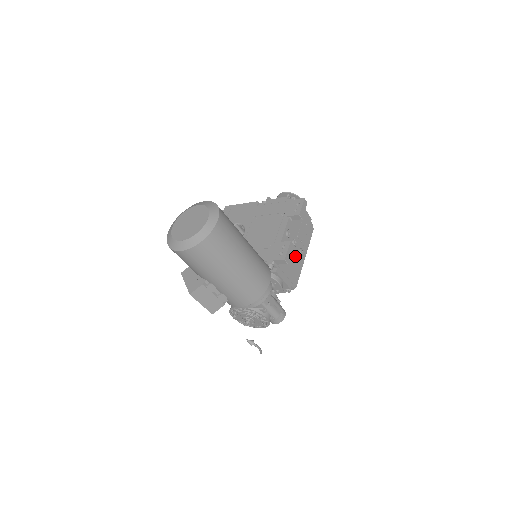
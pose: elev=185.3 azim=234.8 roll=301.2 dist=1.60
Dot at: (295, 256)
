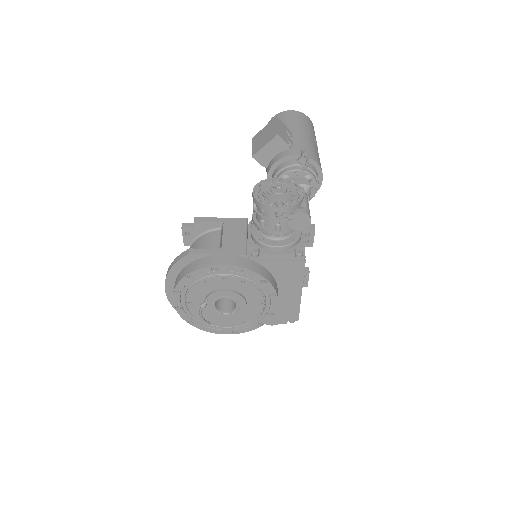
Dot at: occluded
